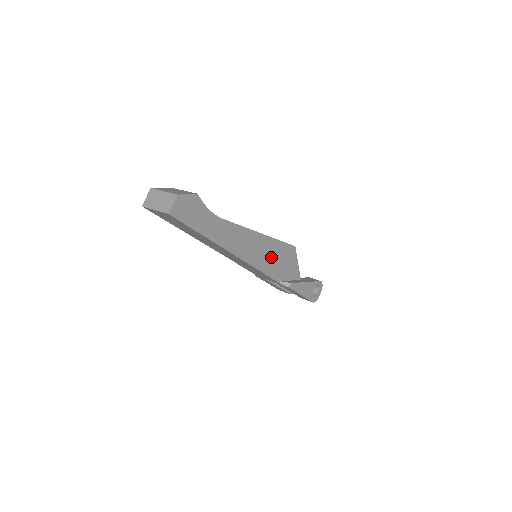
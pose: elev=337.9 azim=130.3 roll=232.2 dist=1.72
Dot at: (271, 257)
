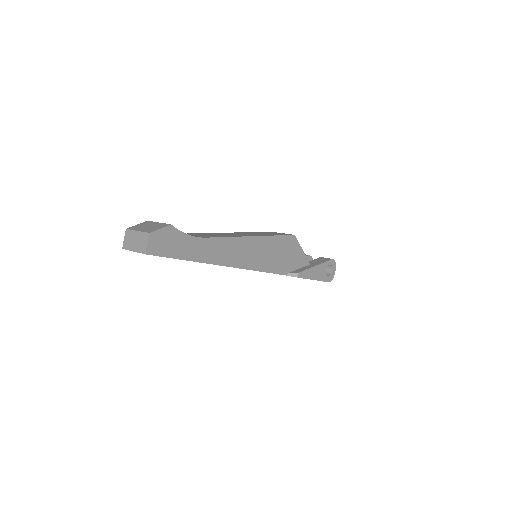
Dot at: (270, 254)
